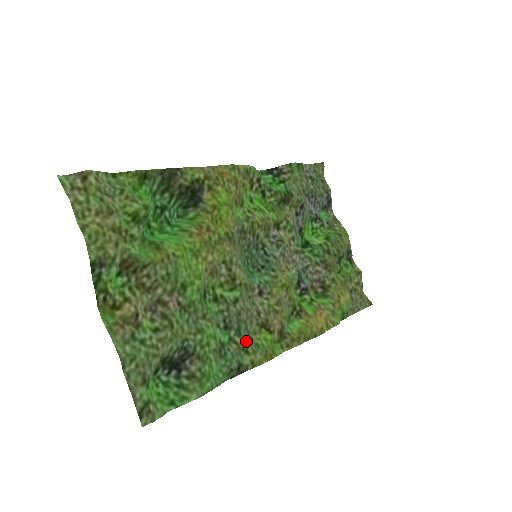
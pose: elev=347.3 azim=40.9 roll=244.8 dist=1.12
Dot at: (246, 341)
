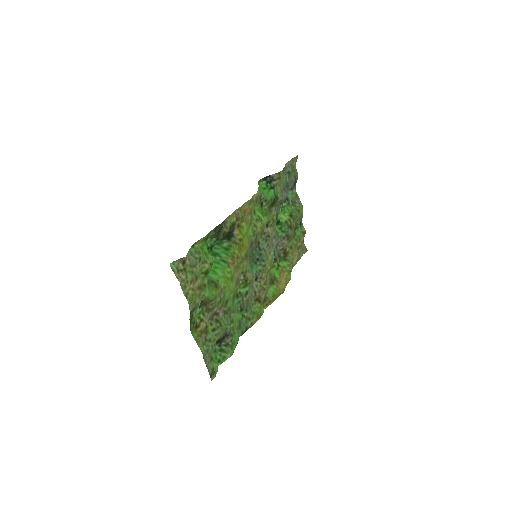
Dot at: (249, 313)
